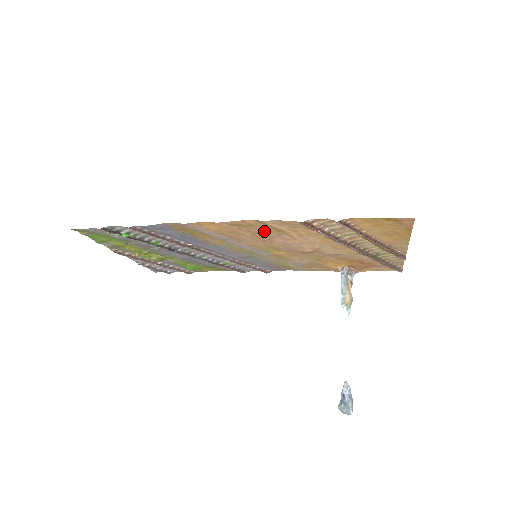
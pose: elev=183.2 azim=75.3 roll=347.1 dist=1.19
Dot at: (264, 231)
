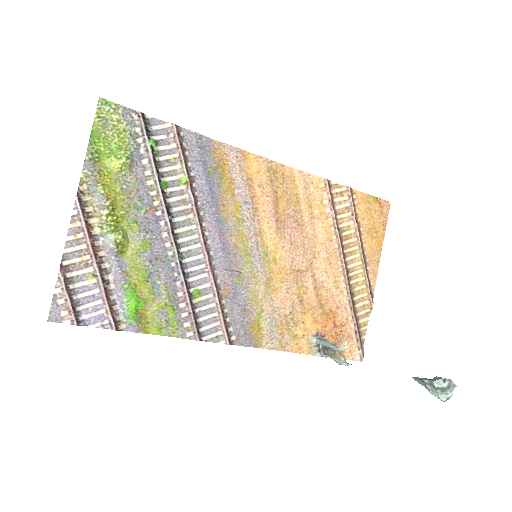
Dot at: (286, 198)
